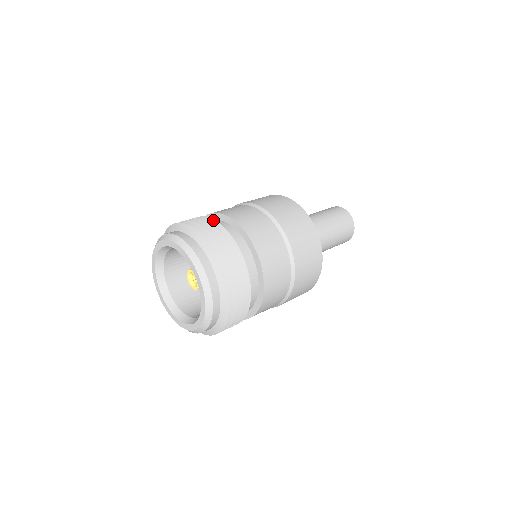
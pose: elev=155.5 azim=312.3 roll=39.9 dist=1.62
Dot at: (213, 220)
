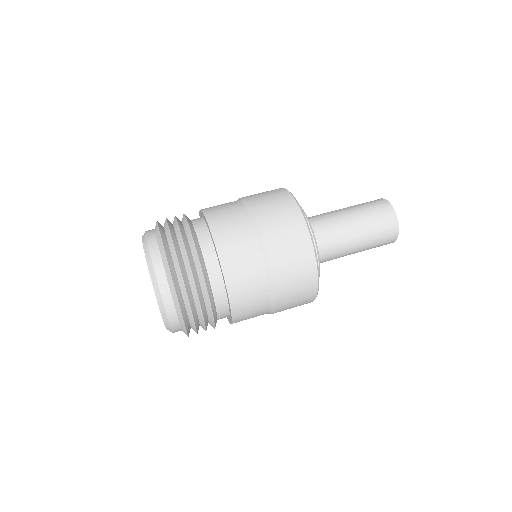
Dot at: (202, 271)
